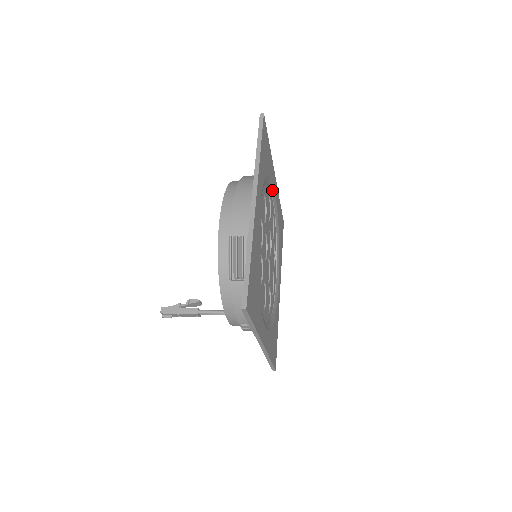
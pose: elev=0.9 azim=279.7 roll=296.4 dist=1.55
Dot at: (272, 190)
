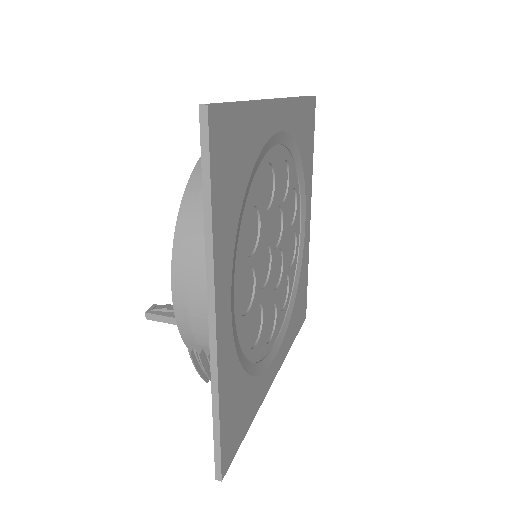
Dot at: (272, 142)
